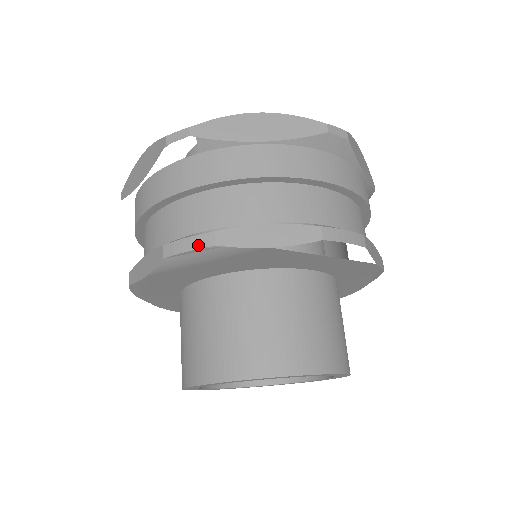
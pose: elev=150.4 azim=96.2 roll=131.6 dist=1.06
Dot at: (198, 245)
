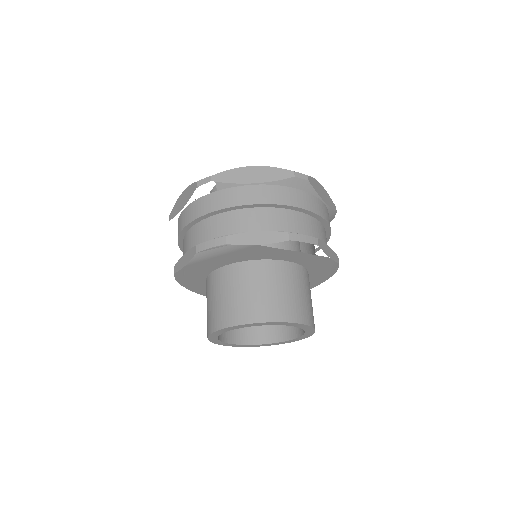
Dot at: (216, 244)
